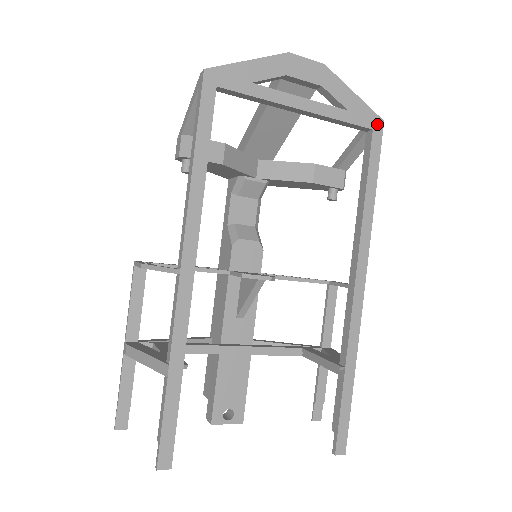
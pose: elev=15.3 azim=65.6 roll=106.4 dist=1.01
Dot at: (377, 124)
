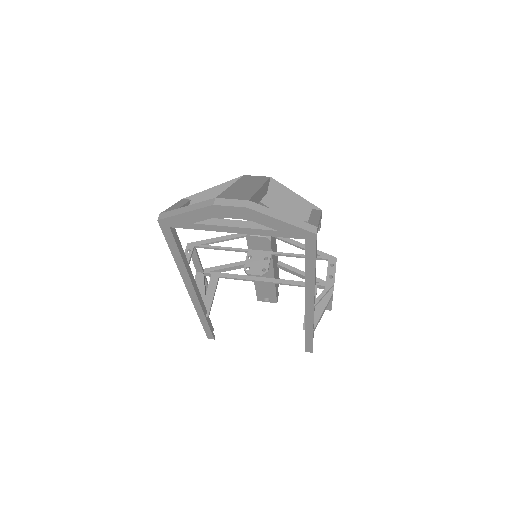
Dot at: (309, 236)
